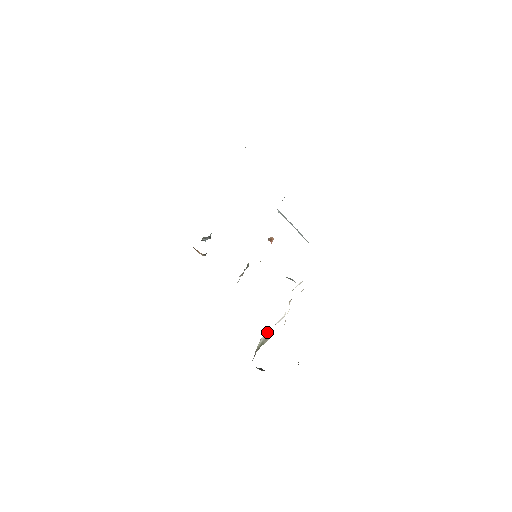
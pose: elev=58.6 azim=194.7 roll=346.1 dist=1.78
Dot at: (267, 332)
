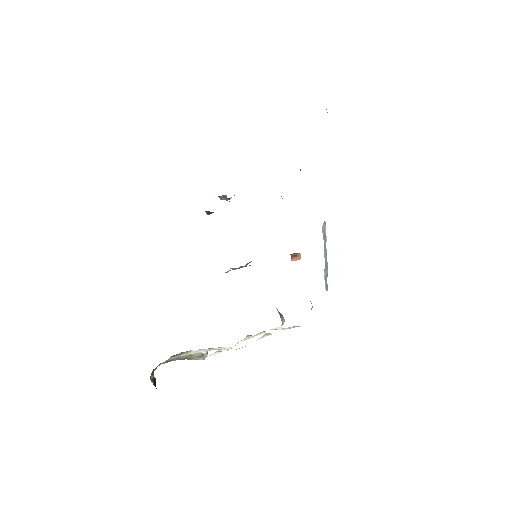
Dot at: (206, 350)
